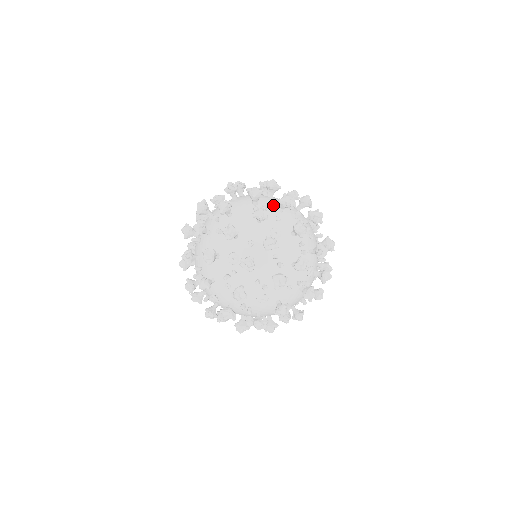
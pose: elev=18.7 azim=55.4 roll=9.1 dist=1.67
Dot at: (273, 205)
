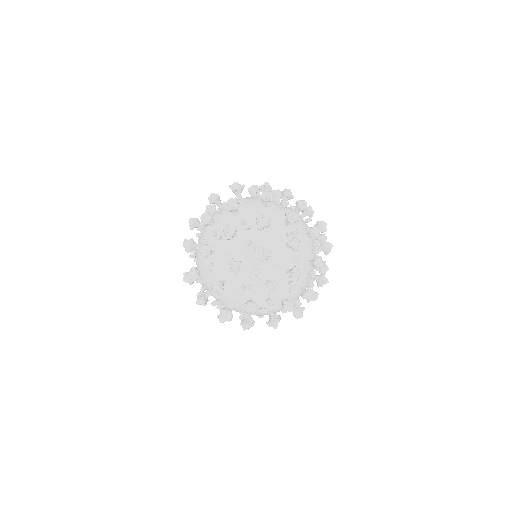
Dot at: (300, 229)
